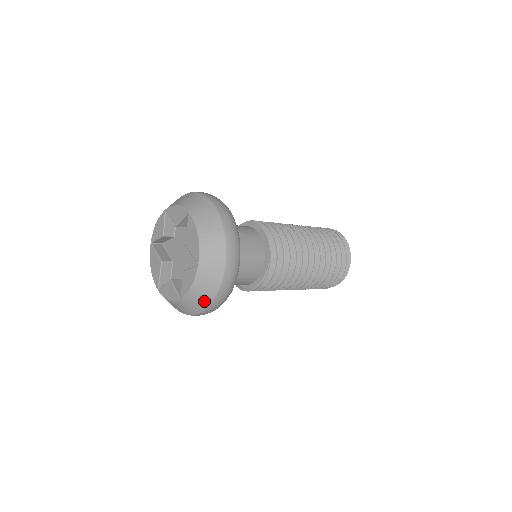
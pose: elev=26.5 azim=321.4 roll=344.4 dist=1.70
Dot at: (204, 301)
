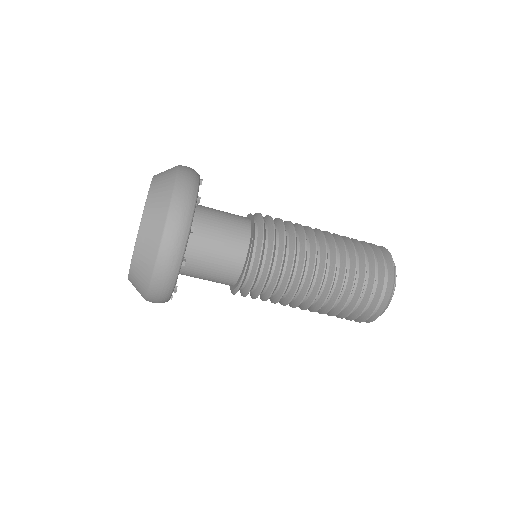
Dot at: (142, 291)
